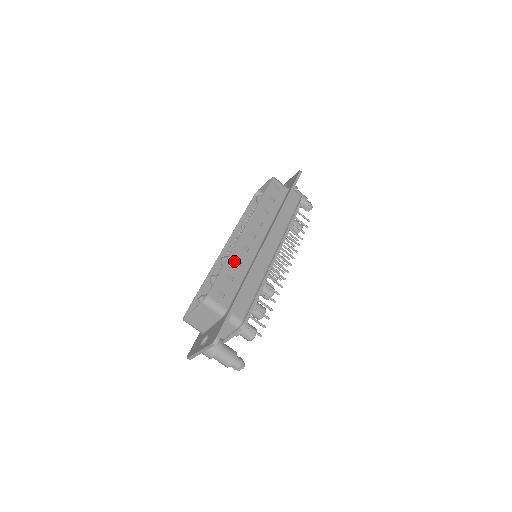
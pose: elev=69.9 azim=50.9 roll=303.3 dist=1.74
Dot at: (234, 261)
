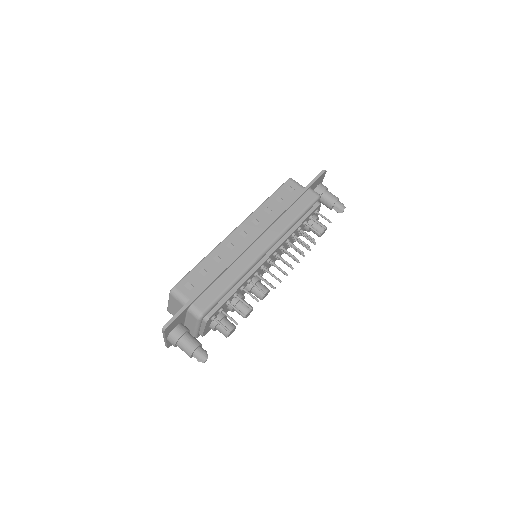
Dot at: (213, 257)
